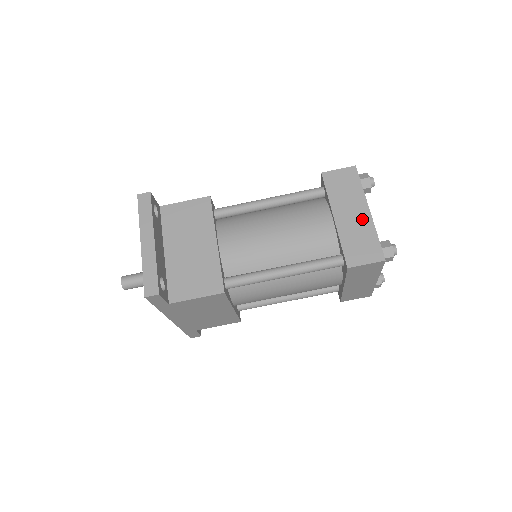
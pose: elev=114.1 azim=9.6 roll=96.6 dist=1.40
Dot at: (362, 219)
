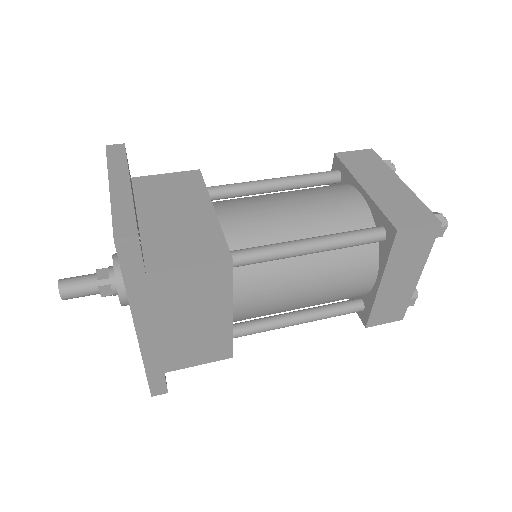
Dot at: (397, 188)
